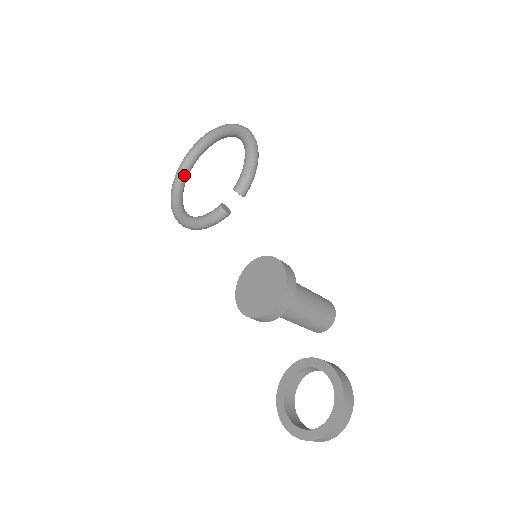
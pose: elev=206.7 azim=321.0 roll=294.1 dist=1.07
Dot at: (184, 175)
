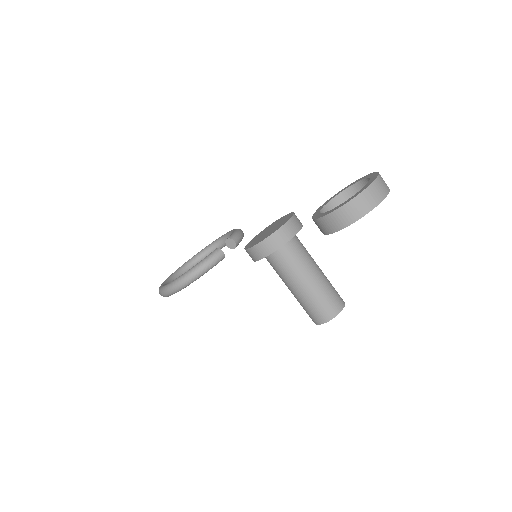
Dot at: (171, 281)
